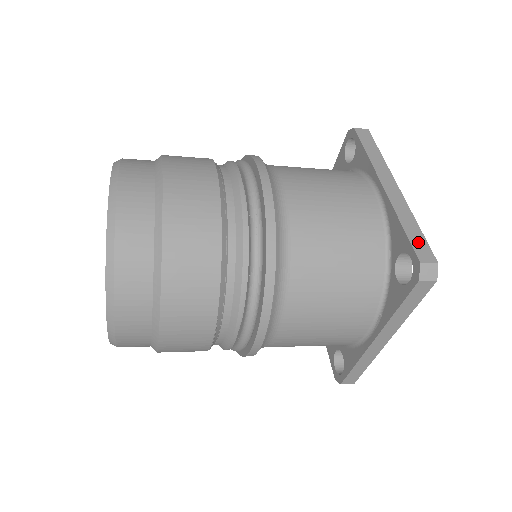
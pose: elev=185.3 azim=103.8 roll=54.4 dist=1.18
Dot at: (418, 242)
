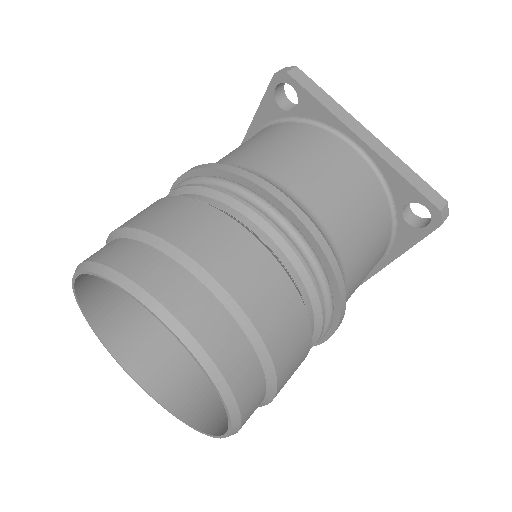
Dot at: (425, 190)
